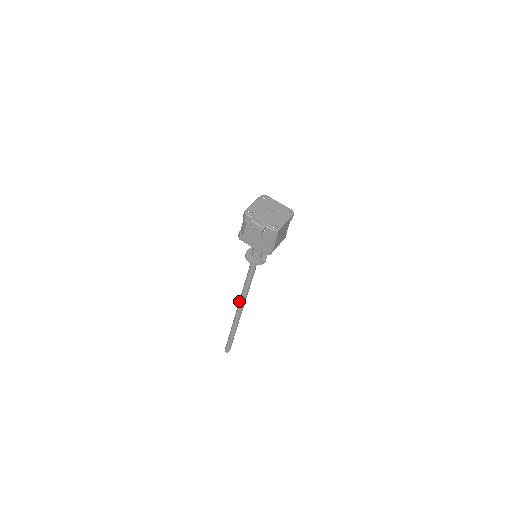
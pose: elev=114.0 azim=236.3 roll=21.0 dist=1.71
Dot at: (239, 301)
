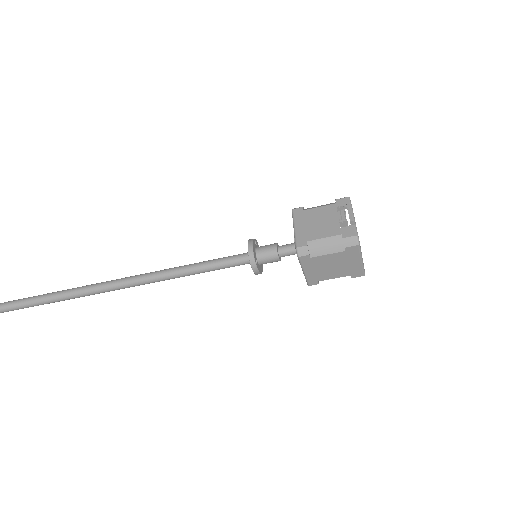
Dot at: occluded
